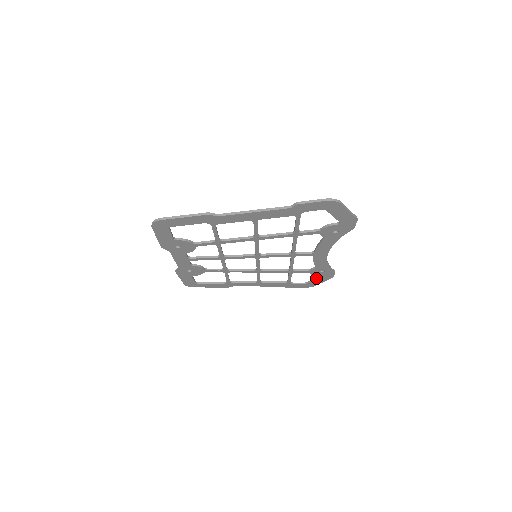
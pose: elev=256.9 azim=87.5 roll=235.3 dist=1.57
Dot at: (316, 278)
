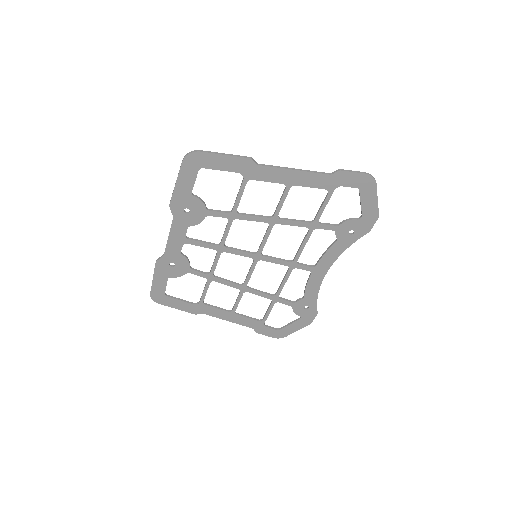
Dot at: (293, 321)
